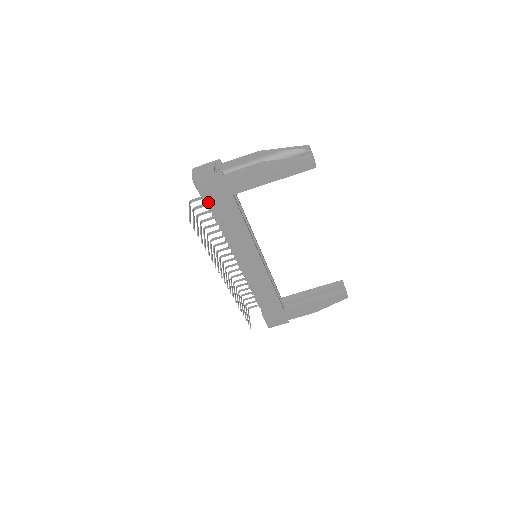
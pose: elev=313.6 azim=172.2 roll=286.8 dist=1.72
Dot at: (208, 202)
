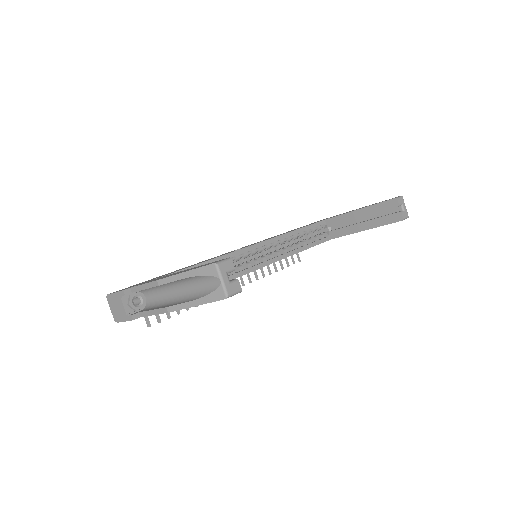
Dot at: occluded
